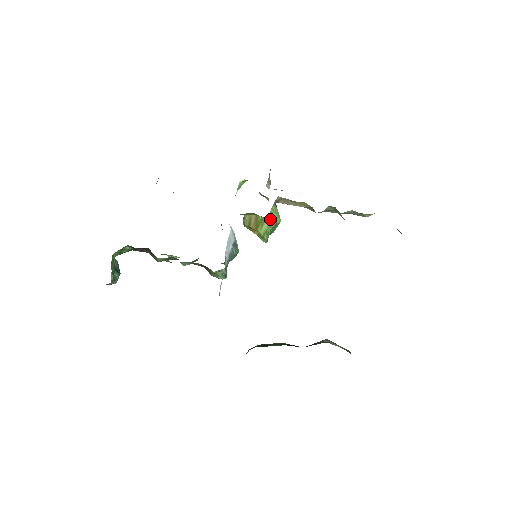
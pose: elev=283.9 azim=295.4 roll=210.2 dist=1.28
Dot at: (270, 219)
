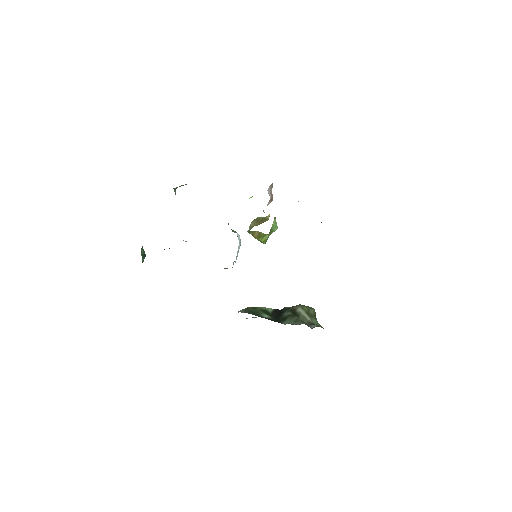
Dot at: (270, 232)
